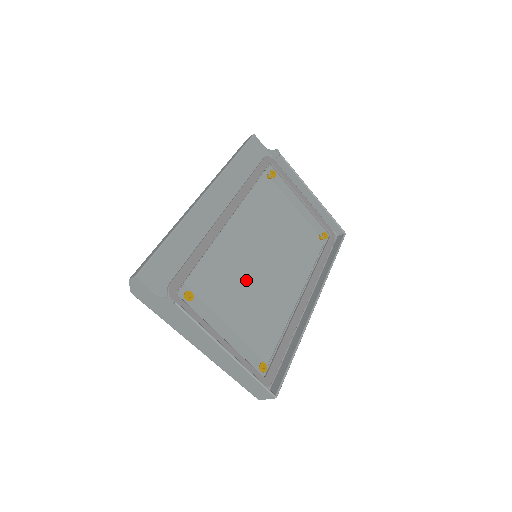
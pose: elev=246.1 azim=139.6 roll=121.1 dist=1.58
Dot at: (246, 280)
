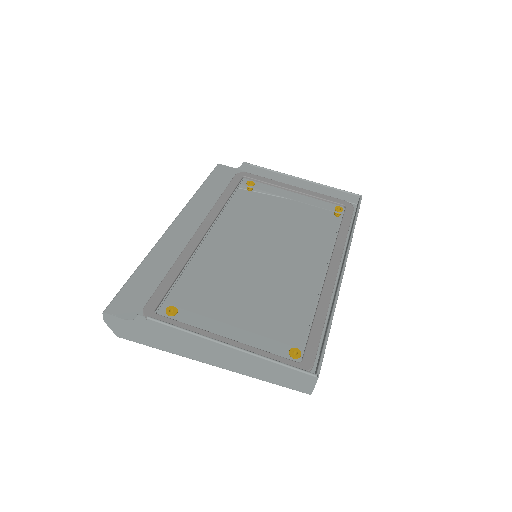
Dot at: (255, 283)
